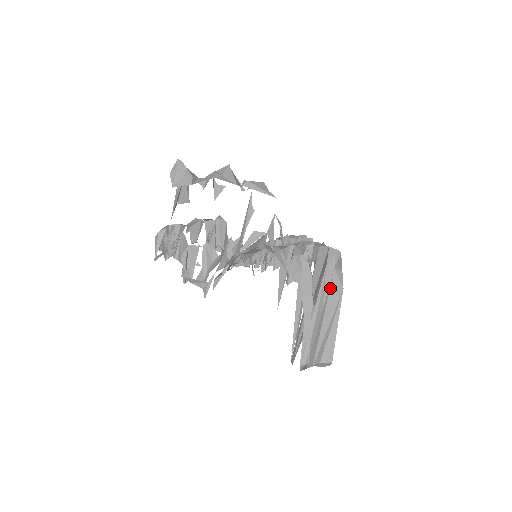
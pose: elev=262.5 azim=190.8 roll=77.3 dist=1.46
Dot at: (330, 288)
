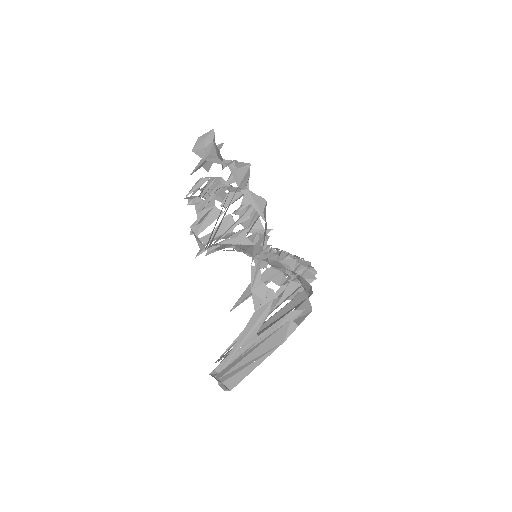
Dot at: (275, 332)
